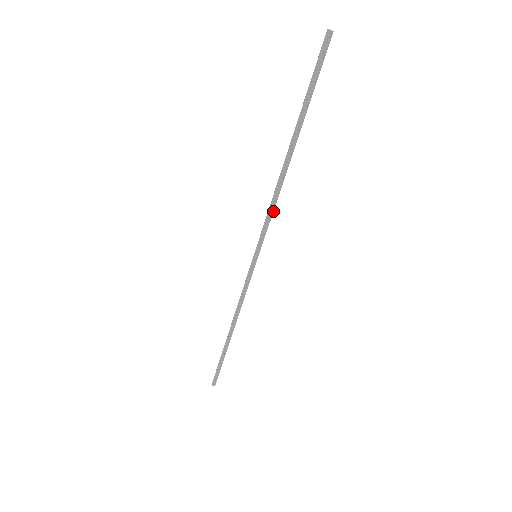
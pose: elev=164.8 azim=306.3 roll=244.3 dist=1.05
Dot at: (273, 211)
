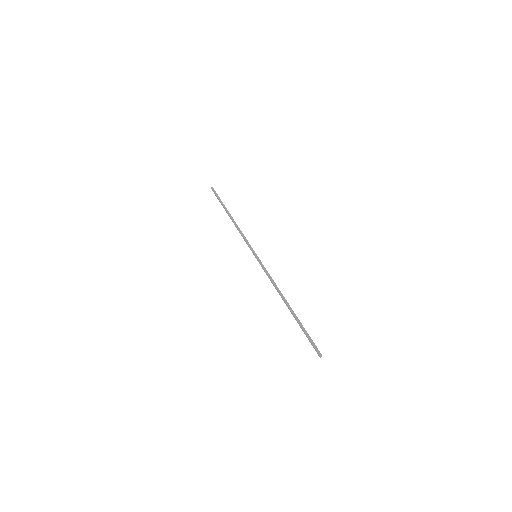
Dot at: (244, 236)
